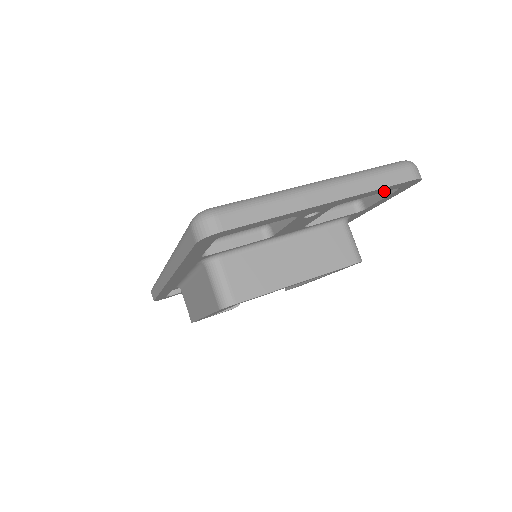
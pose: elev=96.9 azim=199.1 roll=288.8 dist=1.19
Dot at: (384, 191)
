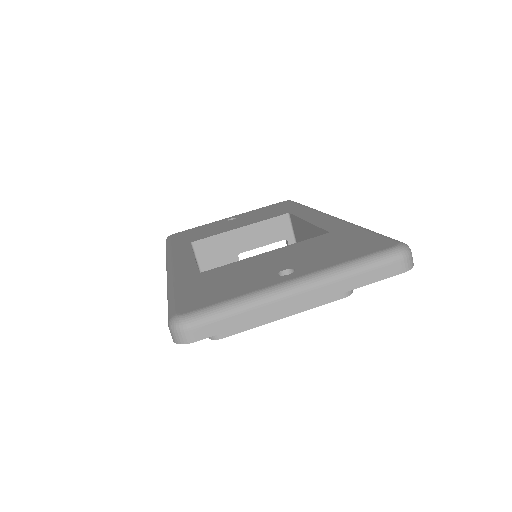
Dot at: occluded
